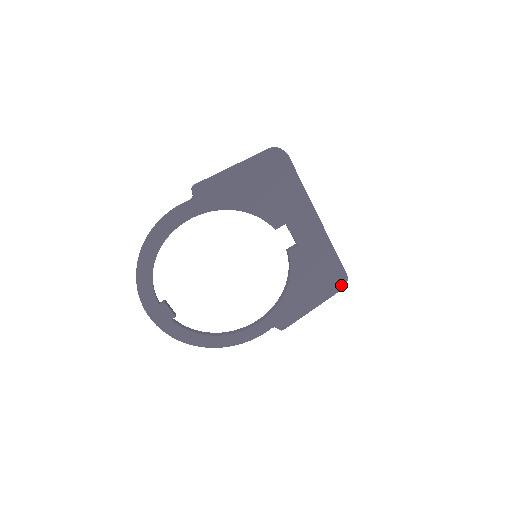
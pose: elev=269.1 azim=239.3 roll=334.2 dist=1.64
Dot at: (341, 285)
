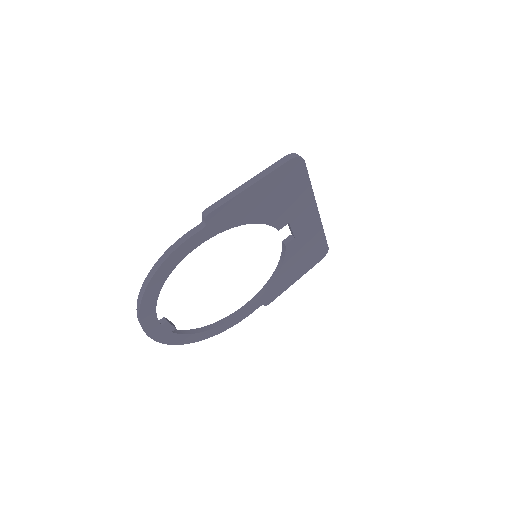
Dot at: (322, 257)
